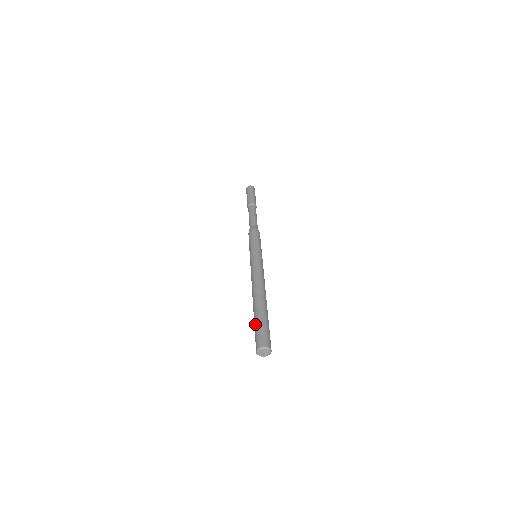
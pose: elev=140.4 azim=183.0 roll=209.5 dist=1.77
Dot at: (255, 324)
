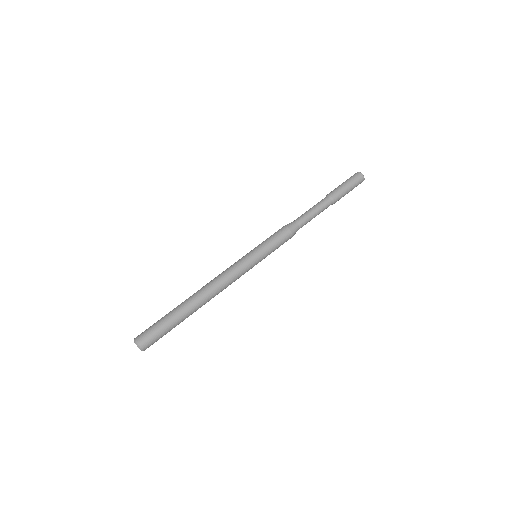
Dot at: (162, 317)
